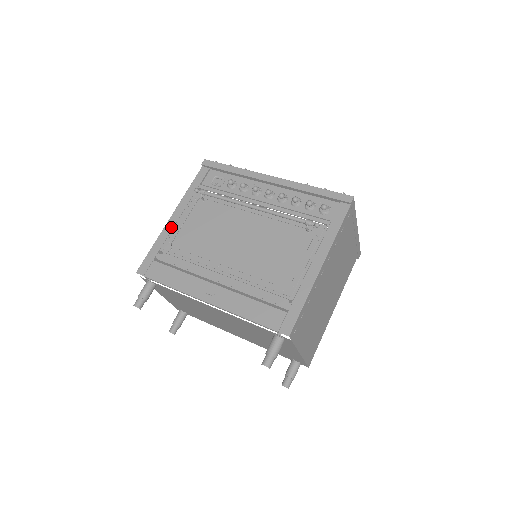
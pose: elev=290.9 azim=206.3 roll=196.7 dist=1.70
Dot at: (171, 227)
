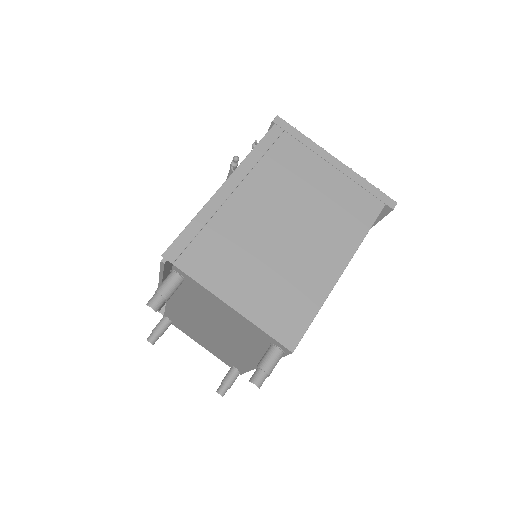
Dot at: occluded
